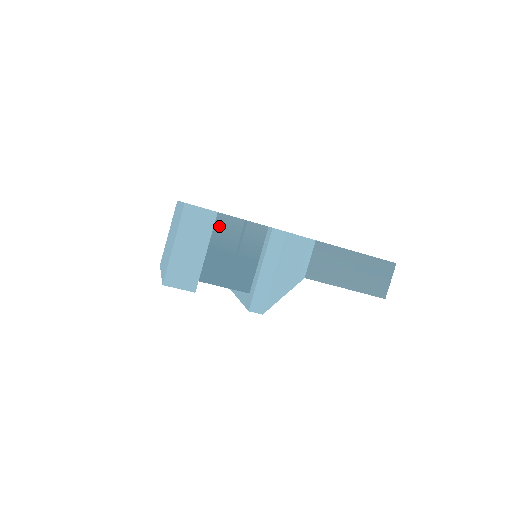
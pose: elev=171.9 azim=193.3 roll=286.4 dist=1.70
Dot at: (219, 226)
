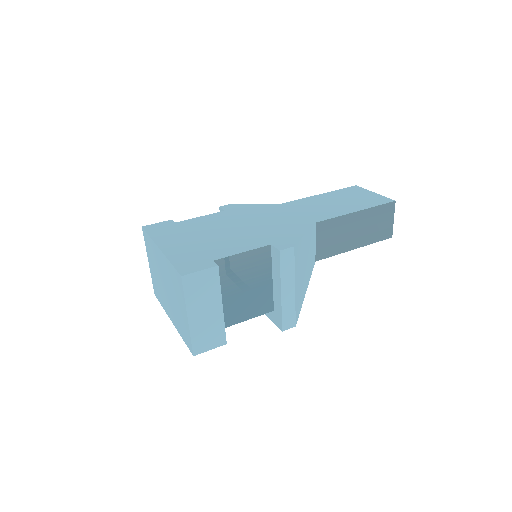
Dot at: (222, 272)
